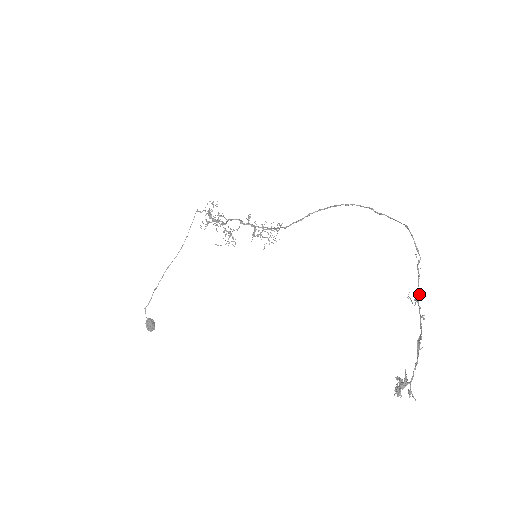
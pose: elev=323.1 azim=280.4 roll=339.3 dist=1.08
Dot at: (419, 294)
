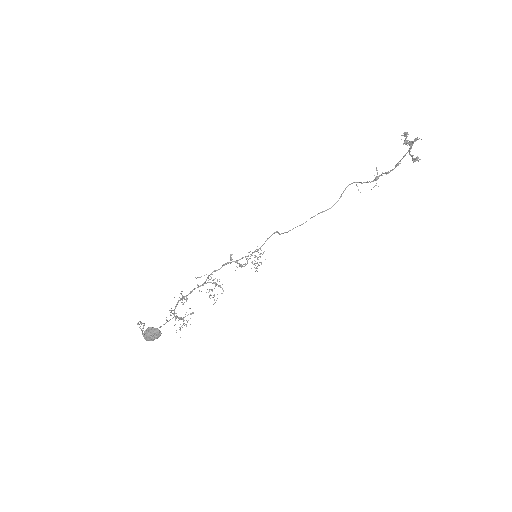
Dot at: (375, 178)
